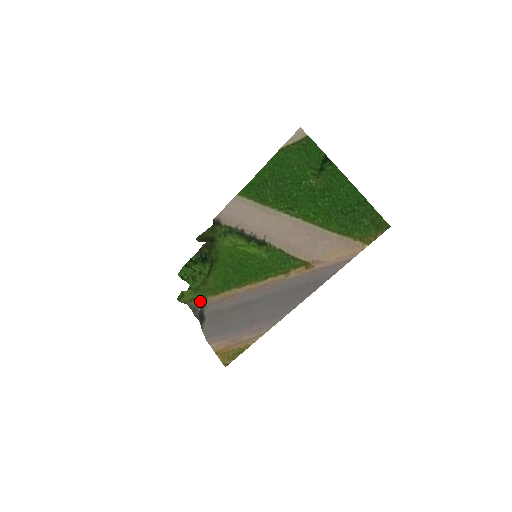
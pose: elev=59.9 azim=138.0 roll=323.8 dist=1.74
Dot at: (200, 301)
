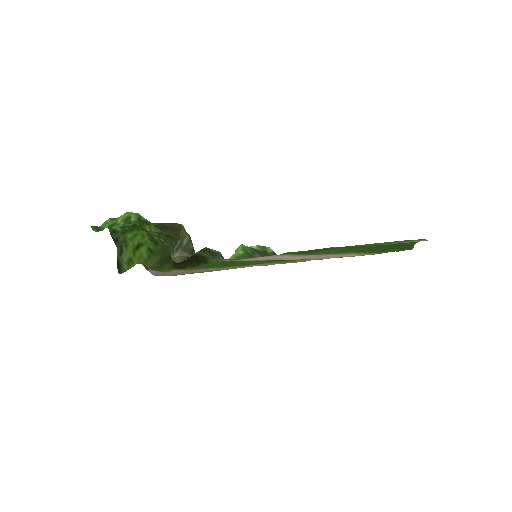
Dot at: occluded
